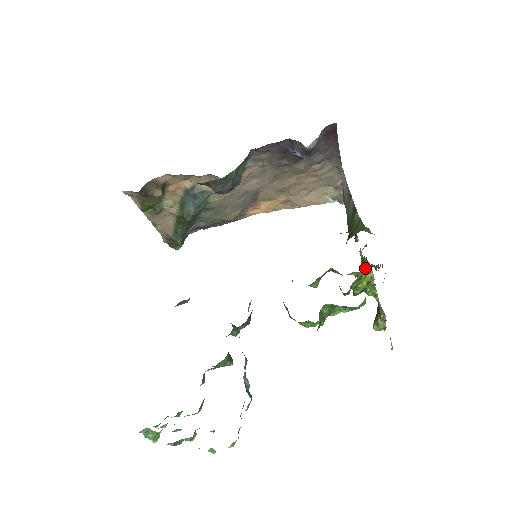
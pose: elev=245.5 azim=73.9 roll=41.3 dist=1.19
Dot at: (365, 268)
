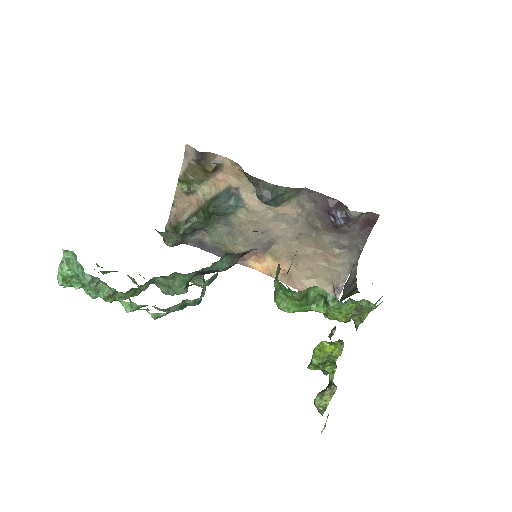
Dot at: (353, 311)
